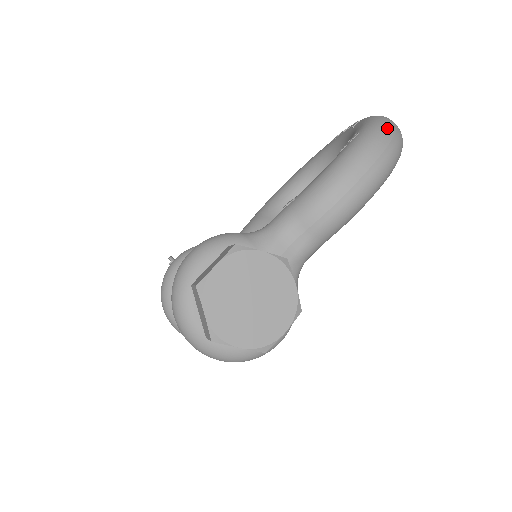
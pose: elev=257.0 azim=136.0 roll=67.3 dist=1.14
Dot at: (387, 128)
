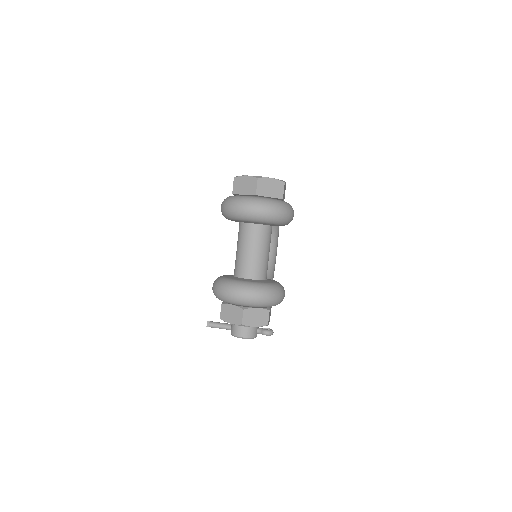
Dot at: occluded
